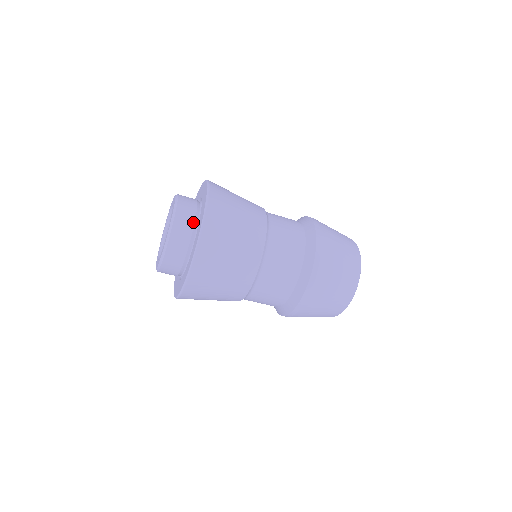
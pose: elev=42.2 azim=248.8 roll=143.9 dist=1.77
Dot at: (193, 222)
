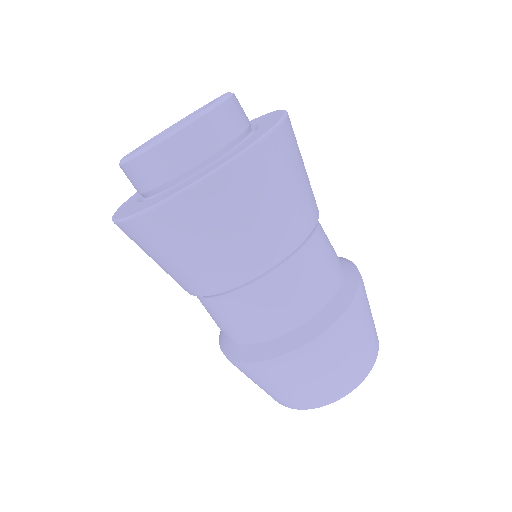
Dot at: (249, 122)
